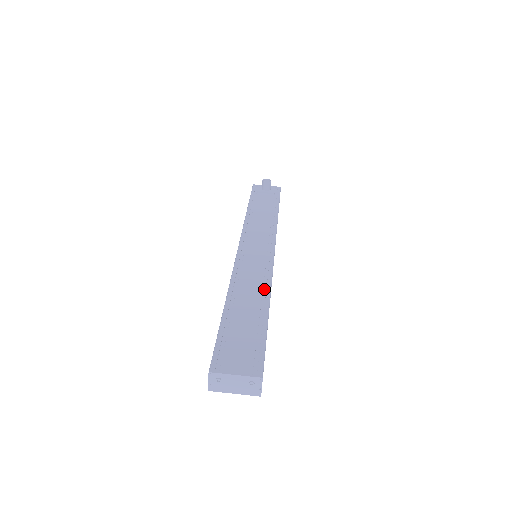
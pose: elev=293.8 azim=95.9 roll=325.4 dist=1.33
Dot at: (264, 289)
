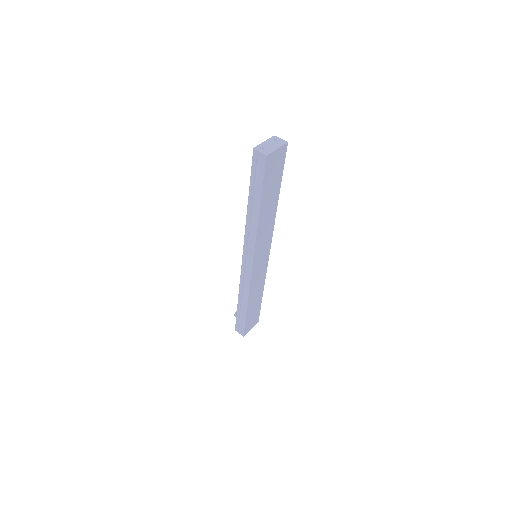
Dot at: occluded
